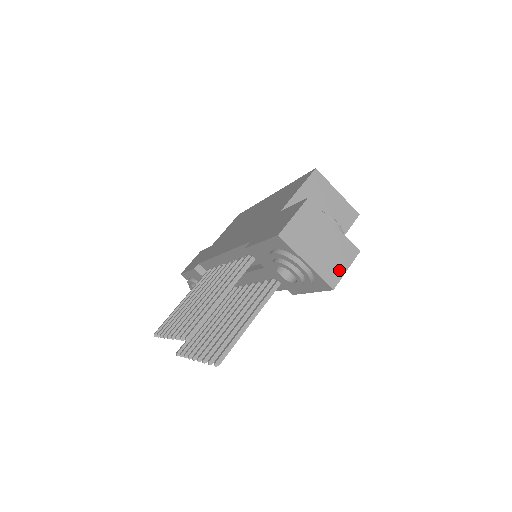
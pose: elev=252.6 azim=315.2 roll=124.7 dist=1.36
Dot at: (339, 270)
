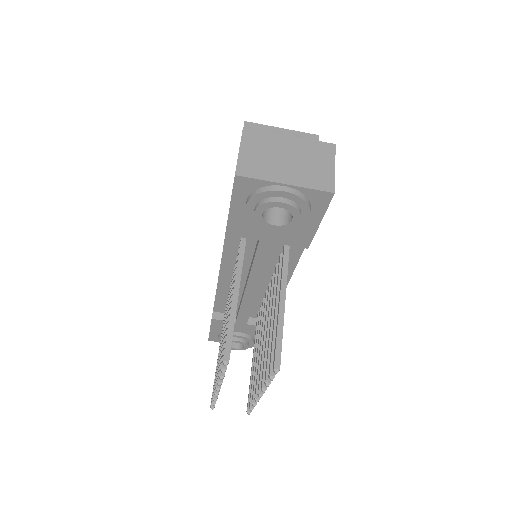
Dot at: (326, 172)
